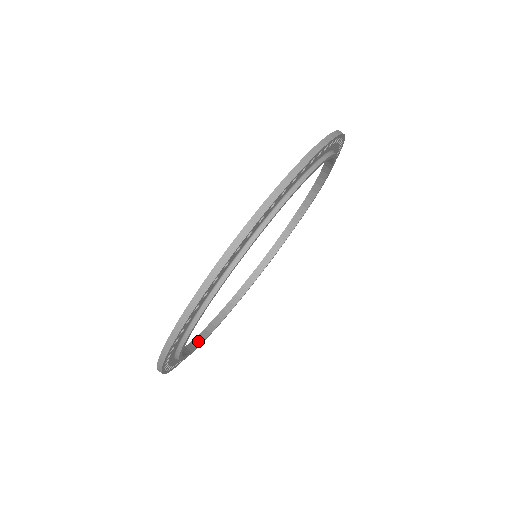
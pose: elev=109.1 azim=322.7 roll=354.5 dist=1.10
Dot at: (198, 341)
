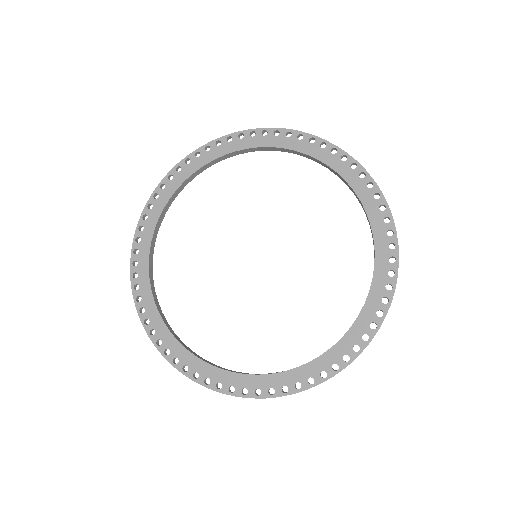
Dot at: (161, 220)
